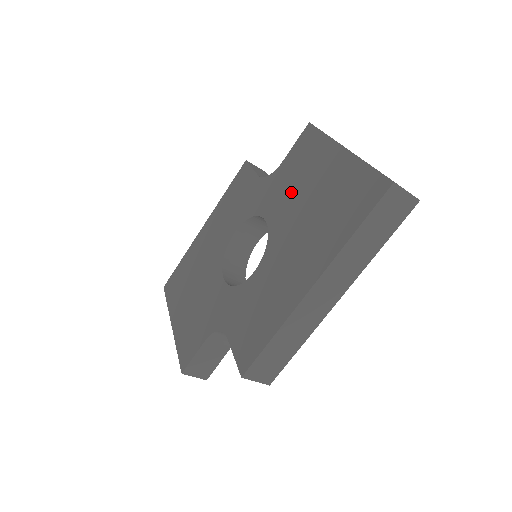
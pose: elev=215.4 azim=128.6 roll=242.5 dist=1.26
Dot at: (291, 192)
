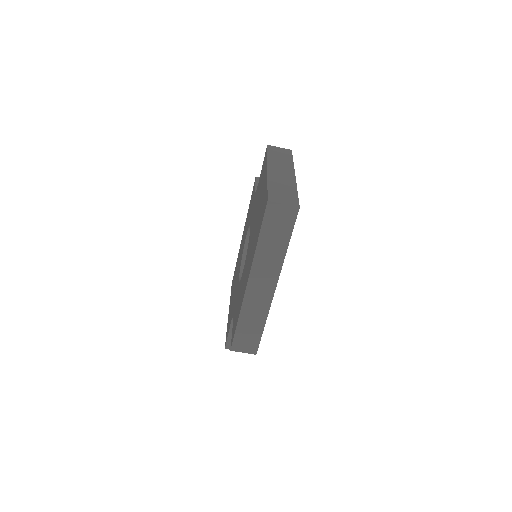
Dot at: (256, 206)
